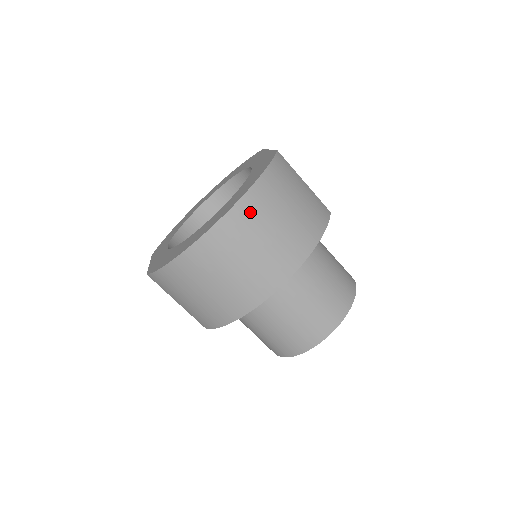
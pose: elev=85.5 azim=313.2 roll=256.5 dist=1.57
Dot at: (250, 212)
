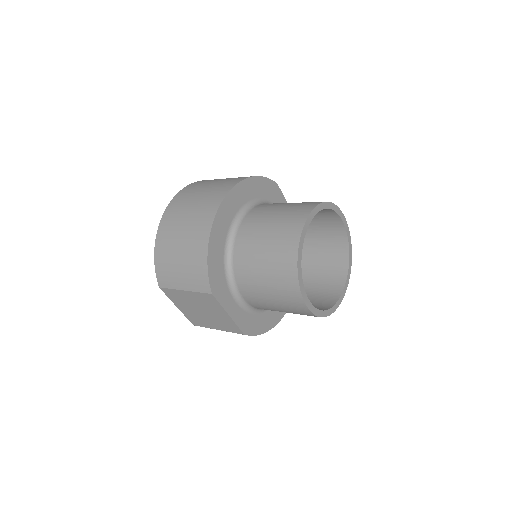
Dot at: (193, 187)
